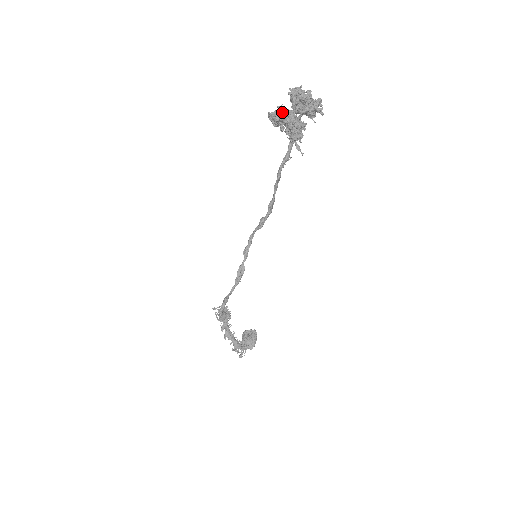
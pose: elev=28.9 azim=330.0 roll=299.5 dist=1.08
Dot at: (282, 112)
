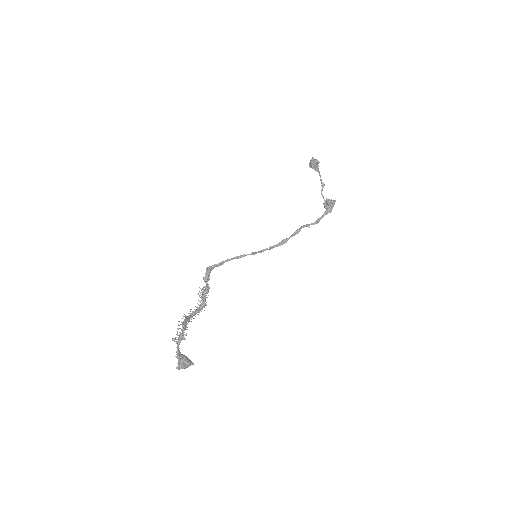
Dot at: occluded
